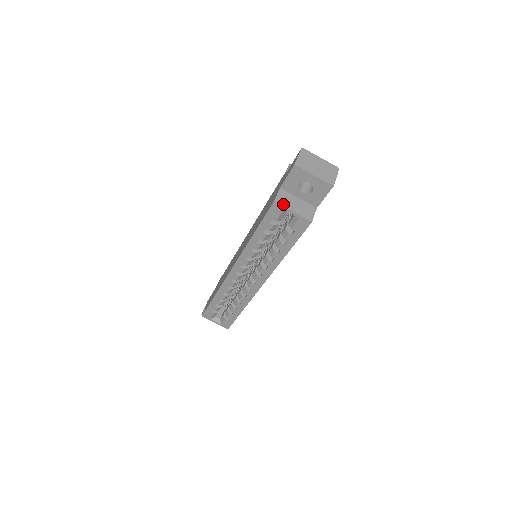
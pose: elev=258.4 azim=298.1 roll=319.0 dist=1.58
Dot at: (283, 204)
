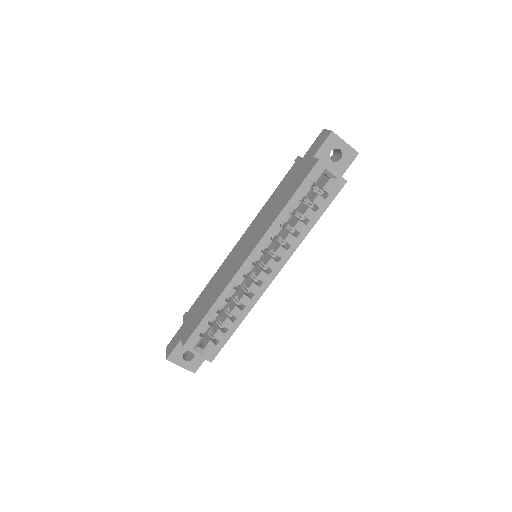
Dot at: (325, 164)
